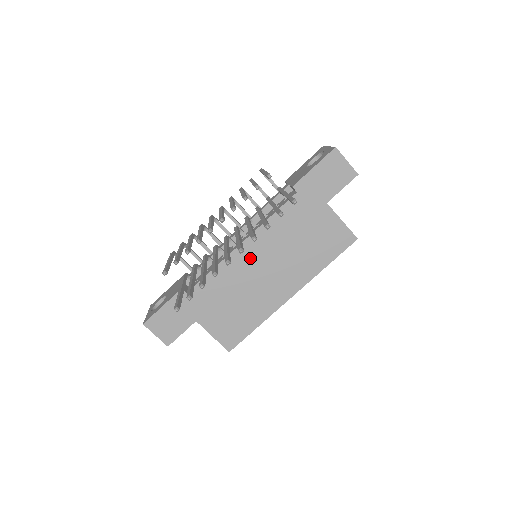
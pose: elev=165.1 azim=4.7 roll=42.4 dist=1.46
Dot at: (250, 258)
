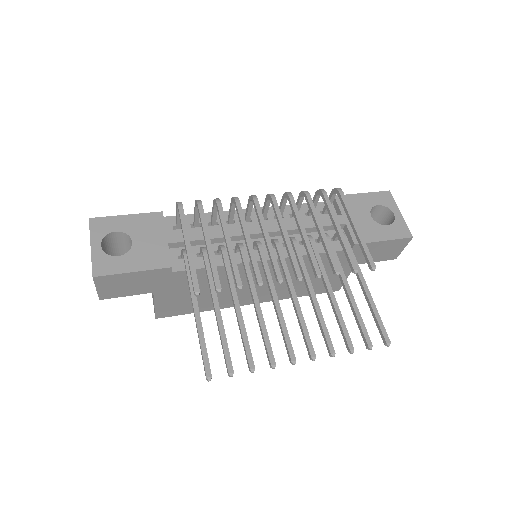
Dot at: occluded
